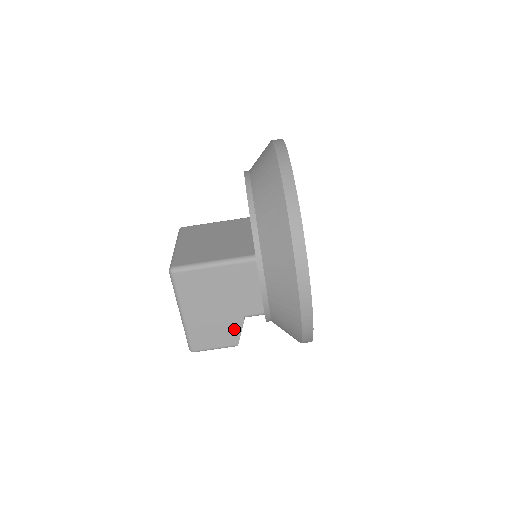
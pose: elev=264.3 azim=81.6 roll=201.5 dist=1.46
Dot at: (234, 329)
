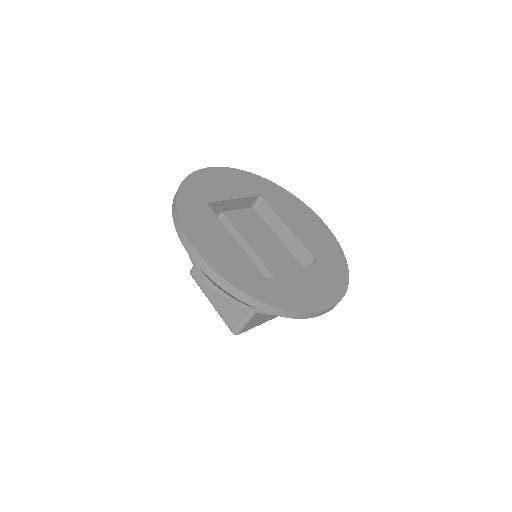
Dot at: occluded
